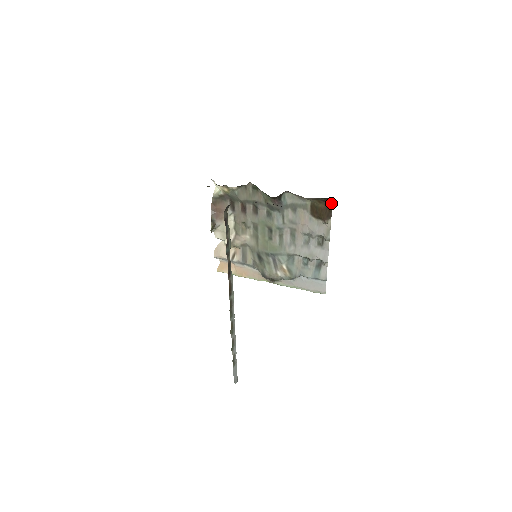
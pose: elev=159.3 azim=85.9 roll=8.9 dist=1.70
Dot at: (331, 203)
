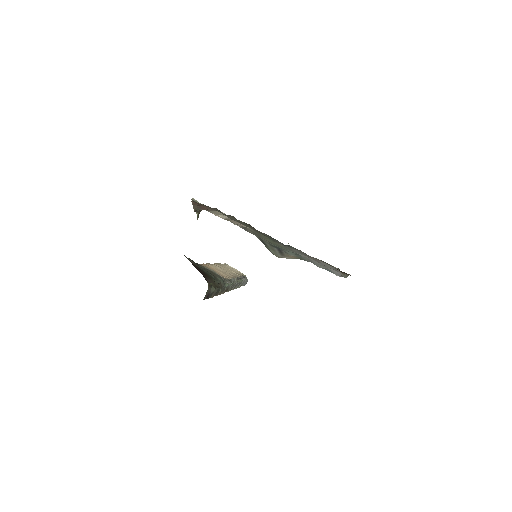
Dot at: occluded
